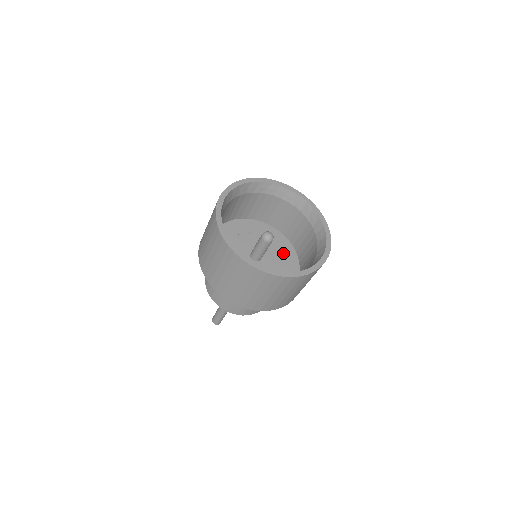
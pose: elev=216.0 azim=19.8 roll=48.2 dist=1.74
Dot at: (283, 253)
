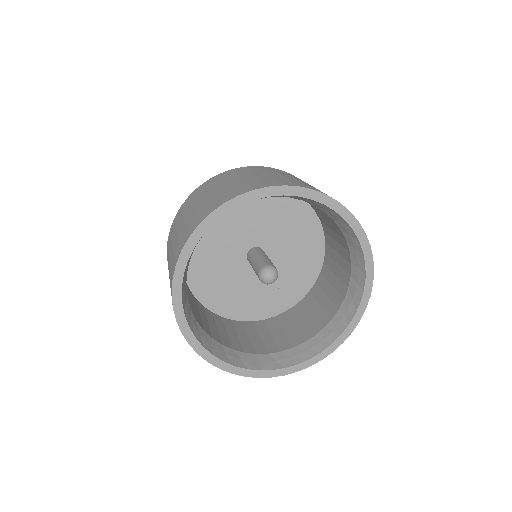
Dot at: (286, 216)
